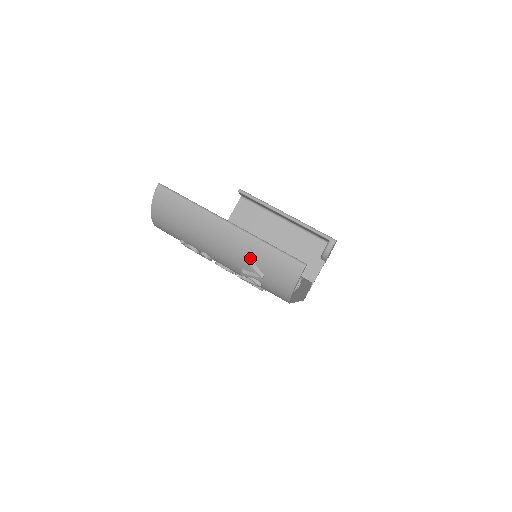
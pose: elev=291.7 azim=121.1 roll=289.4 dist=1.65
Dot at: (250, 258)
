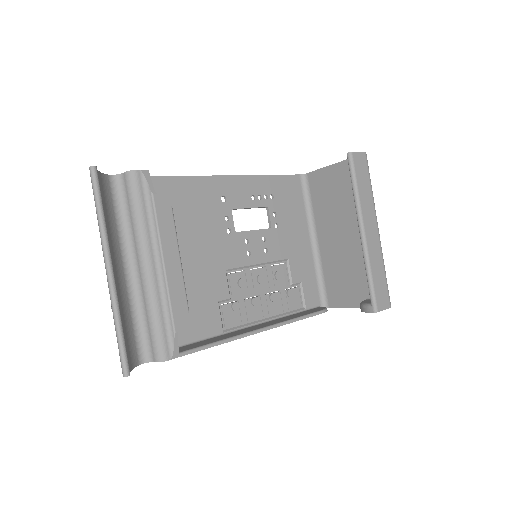
Dot at: occluded
